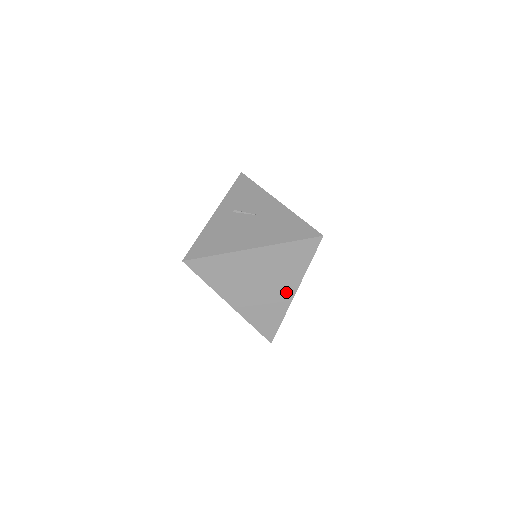
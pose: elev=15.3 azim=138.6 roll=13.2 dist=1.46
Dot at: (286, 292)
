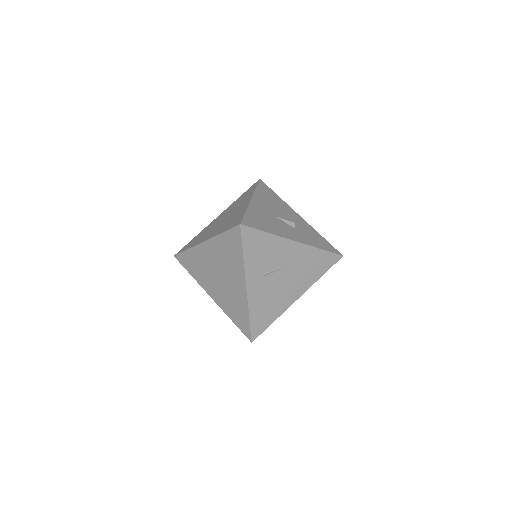
Dot at: occluded
